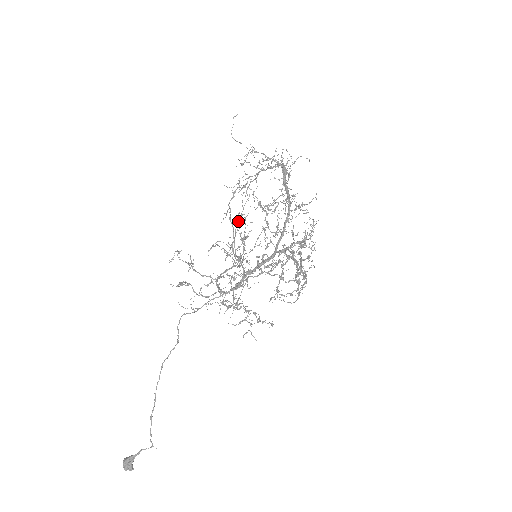
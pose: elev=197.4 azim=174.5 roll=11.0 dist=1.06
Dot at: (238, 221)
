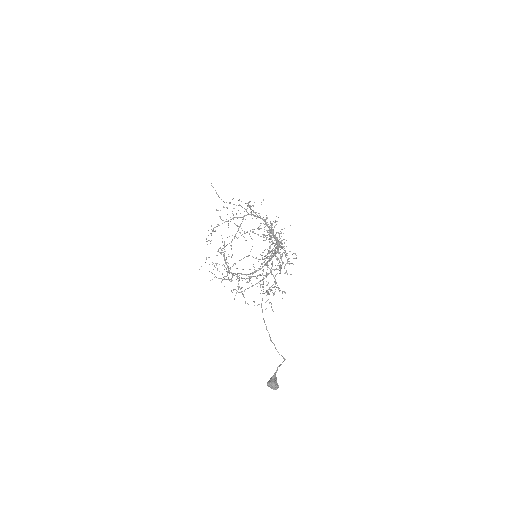
Dot at: occluded
